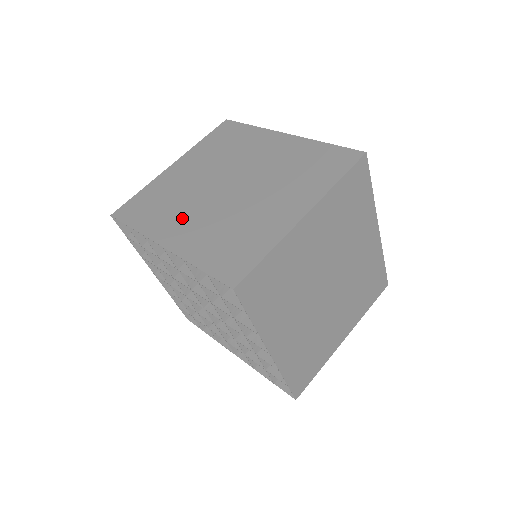
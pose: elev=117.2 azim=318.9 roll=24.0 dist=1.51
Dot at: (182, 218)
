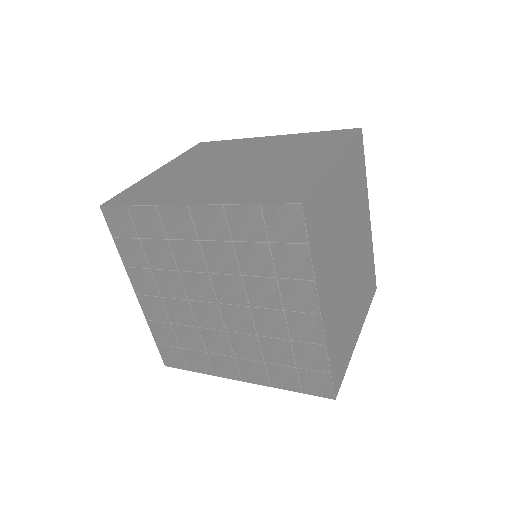
Dot at: (198, 187)
